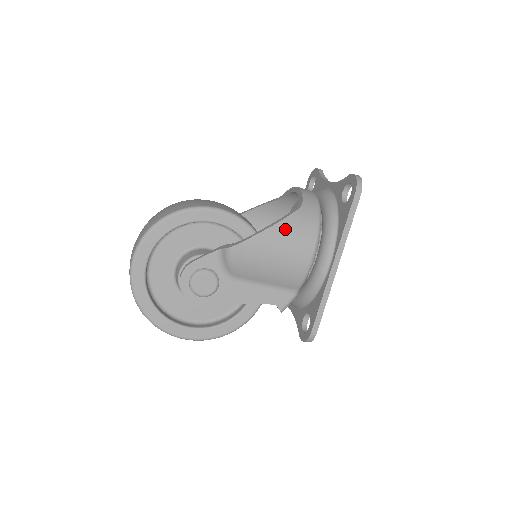
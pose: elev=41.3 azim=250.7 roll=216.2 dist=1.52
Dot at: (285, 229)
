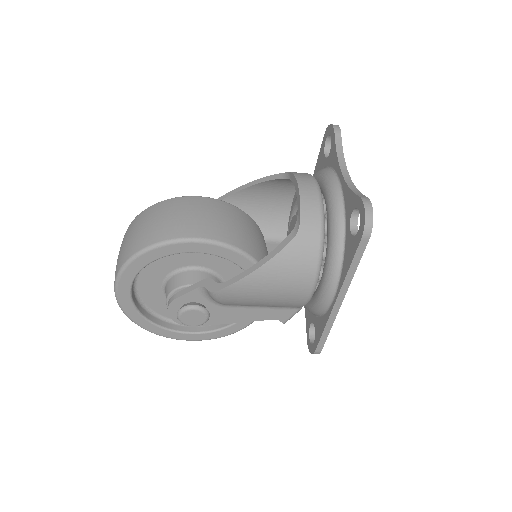
Dot at: (276, 268)
